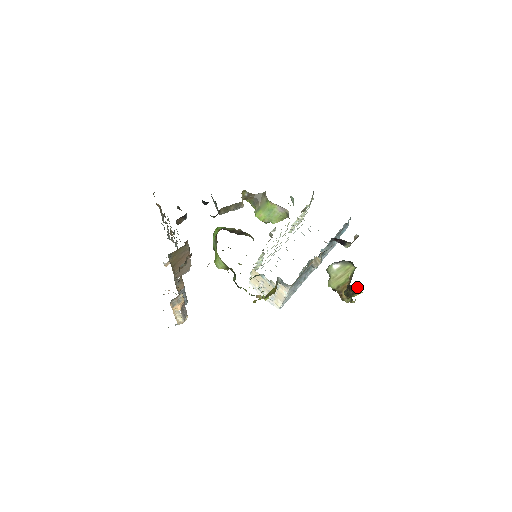
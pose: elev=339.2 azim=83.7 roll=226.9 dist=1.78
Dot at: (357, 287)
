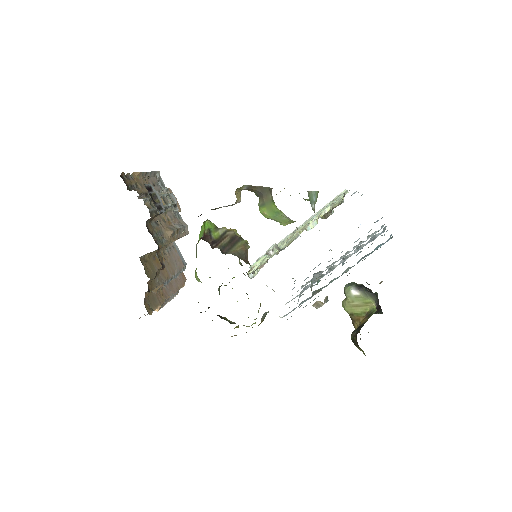
Dot at: (361, 349)
